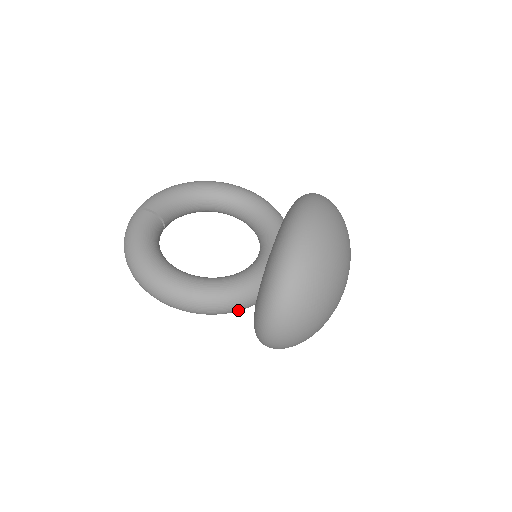
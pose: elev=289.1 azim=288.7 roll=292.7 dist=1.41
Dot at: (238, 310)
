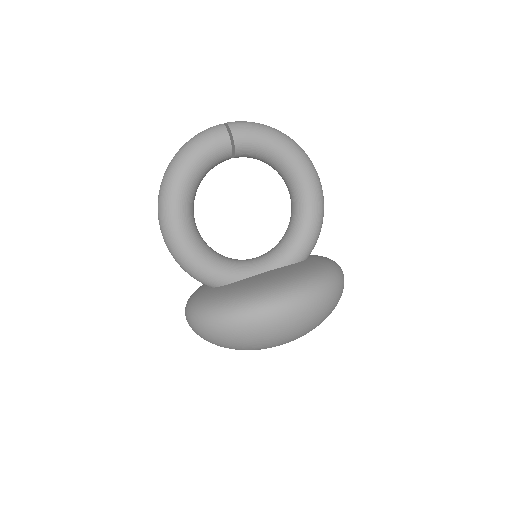
Dot at: occluded
